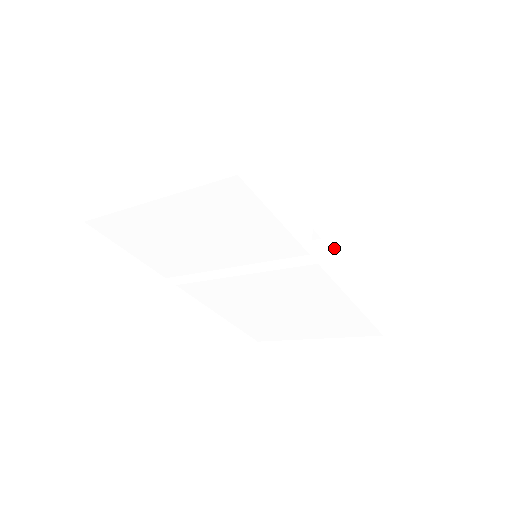
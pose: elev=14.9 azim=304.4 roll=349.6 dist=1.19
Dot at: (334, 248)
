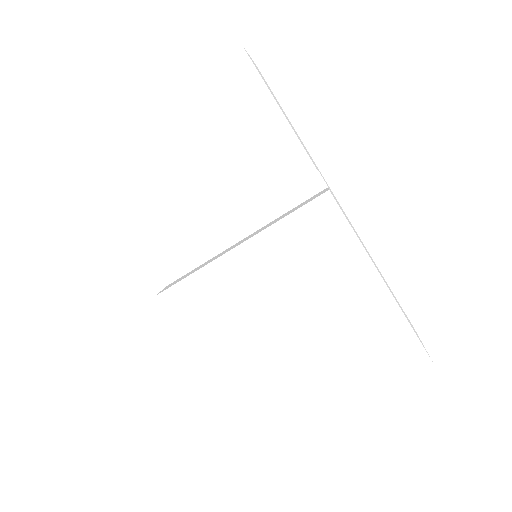
Dot at: occluded
